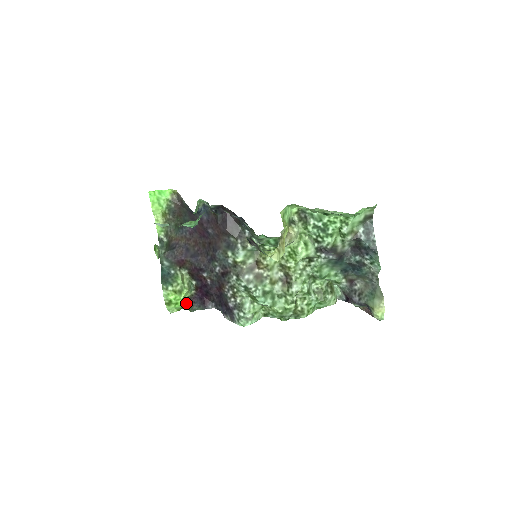
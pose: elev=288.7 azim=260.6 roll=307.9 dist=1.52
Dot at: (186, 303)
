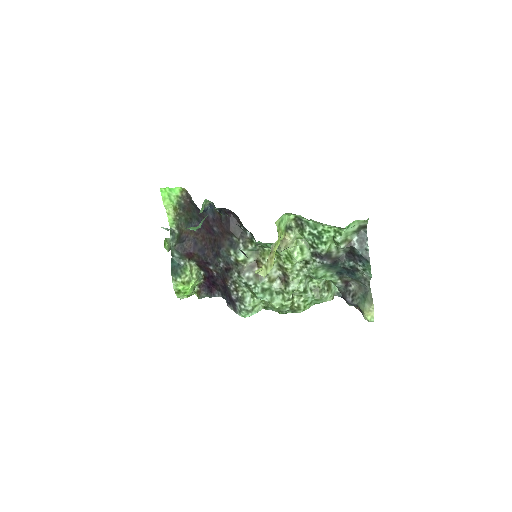
Dot at: (195, 290)
